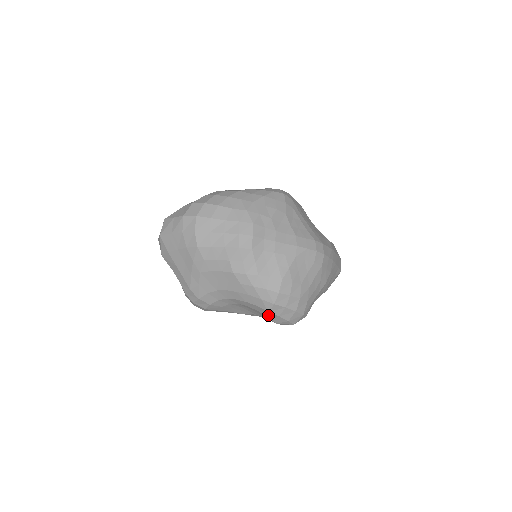
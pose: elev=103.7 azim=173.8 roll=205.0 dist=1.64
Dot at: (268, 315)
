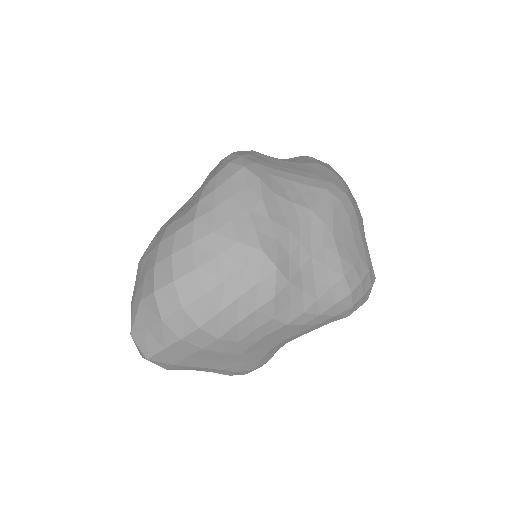
Dot at: occluded
